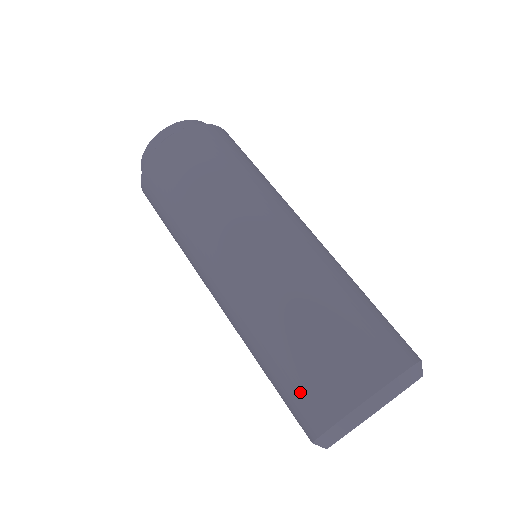
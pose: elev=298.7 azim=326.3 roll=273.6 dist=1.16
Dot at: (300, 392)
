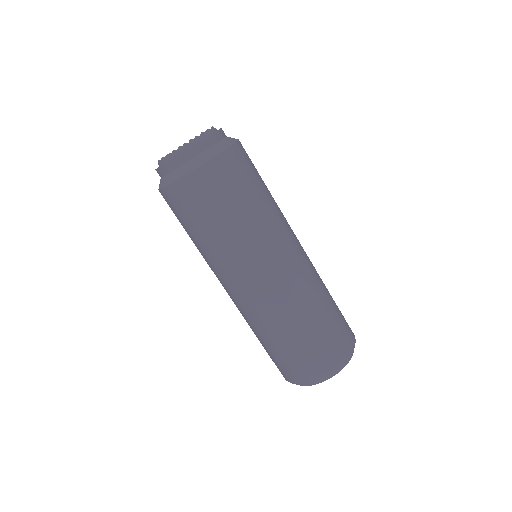
Dot at: (307, 360)
